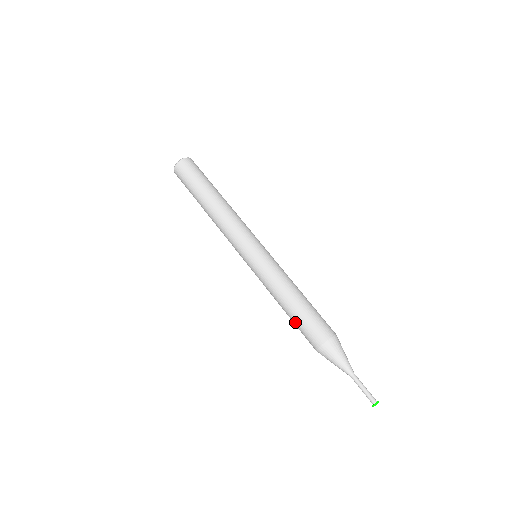
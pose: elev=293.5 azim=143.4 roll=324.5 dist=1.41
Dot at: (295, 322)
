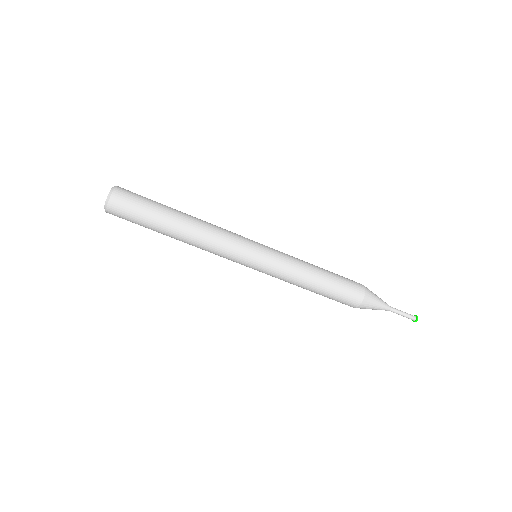
Dot at: occluded
